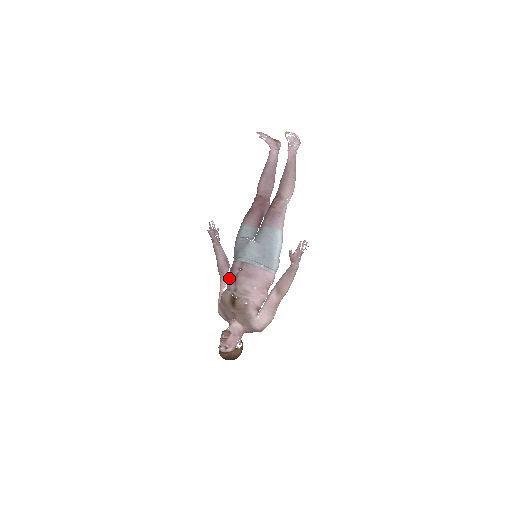
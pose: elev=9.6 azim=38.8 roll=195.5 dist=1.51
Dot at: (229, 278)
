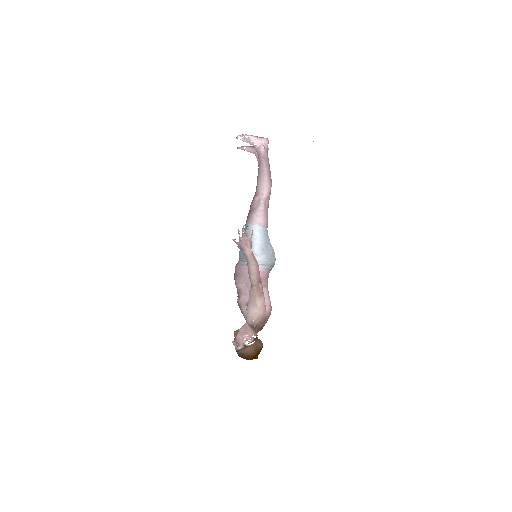
Dot at: occluded
